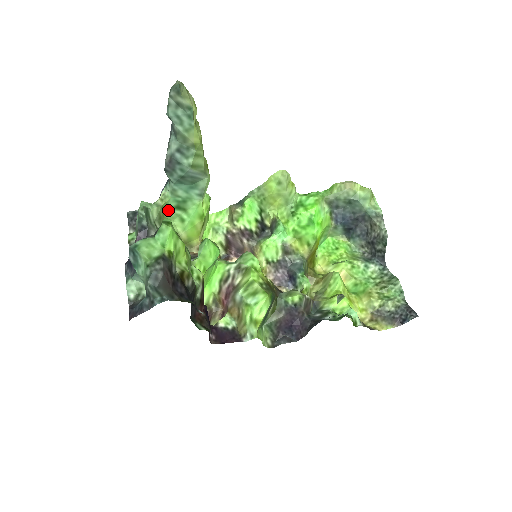
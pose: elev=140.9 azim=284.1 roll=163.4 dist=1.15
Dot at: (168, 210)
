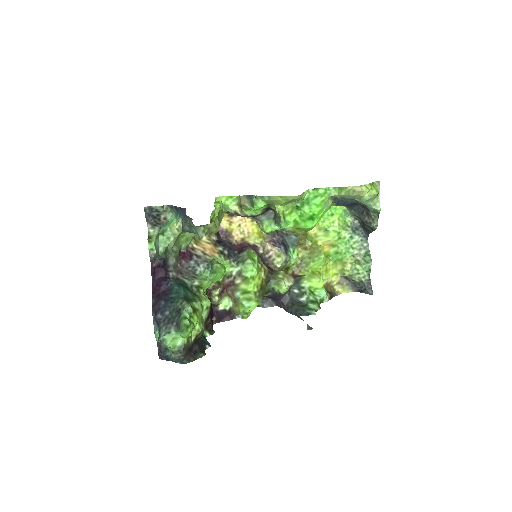
Dot at: occluded
